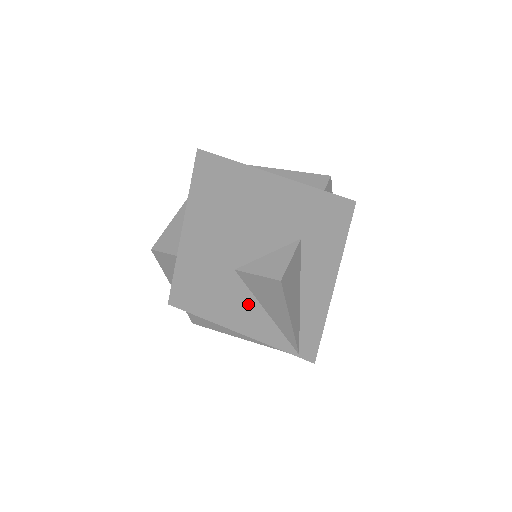
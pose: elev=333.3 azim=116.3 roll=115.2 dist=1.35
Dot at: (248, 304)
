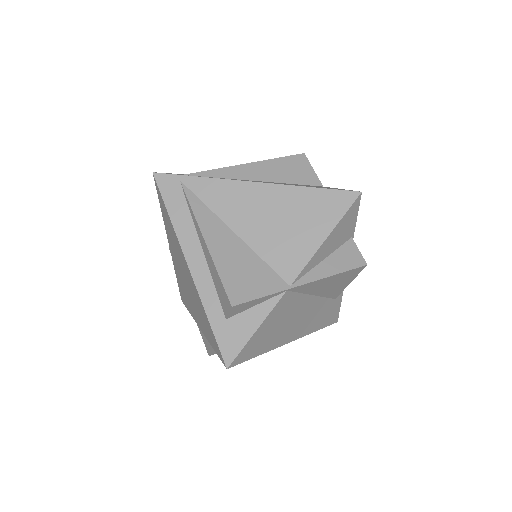
Dot at: occluded
